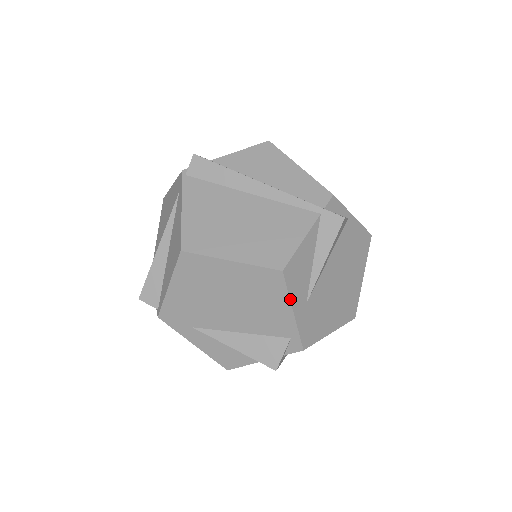
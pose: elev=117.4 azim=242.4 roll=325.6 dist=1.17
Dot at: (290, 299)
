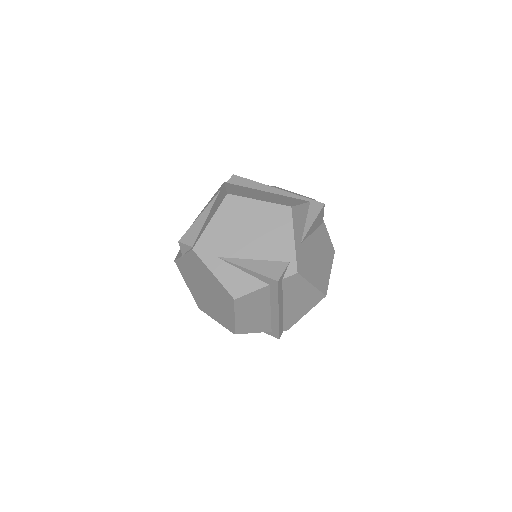
Dot at: (293, 228)
